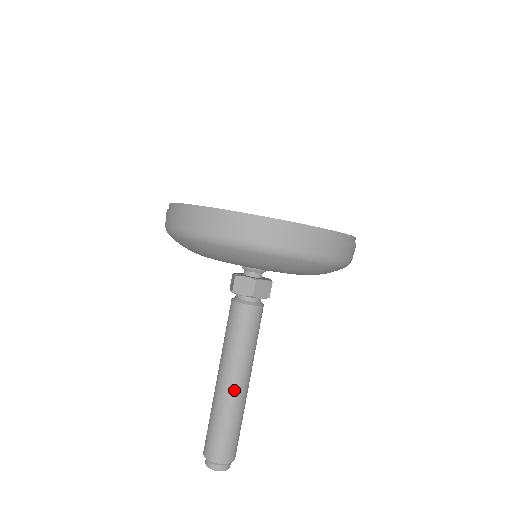
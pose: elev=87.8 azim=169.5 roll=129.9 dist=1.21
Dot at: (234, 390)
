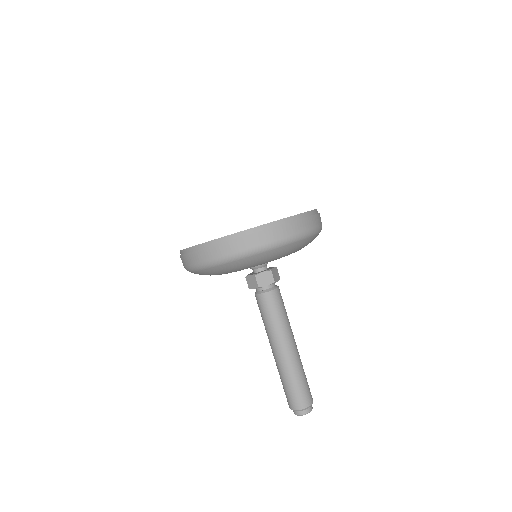
Dot at: (281, 356)
